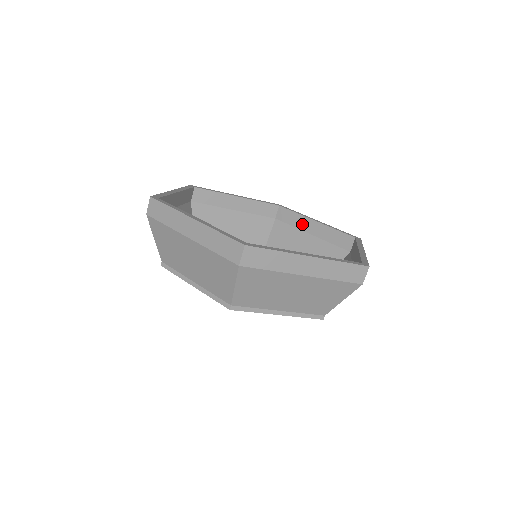
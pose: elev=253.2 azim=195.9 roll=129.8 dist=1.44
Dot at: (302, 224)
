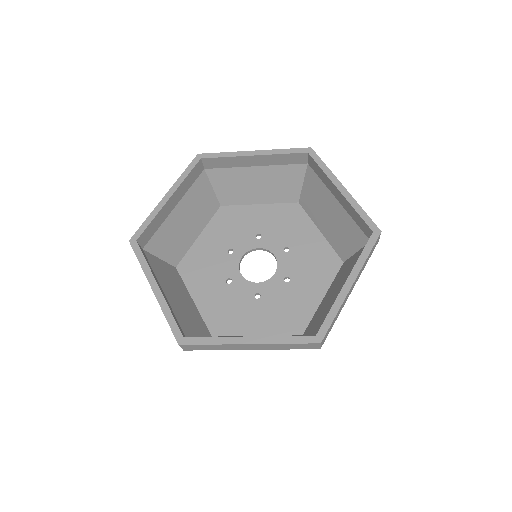
Dot at: (329, 185)
